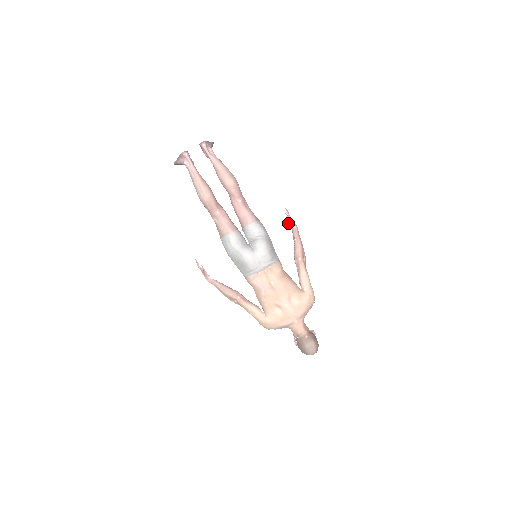
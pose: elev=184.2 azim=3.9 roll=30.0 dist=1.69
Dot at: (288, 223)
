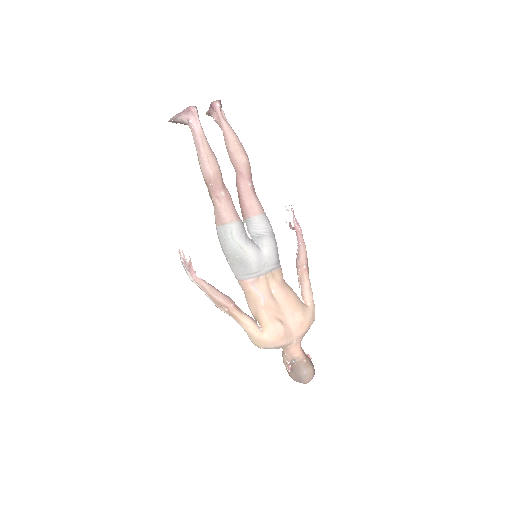
Dot at: (290, 223)
